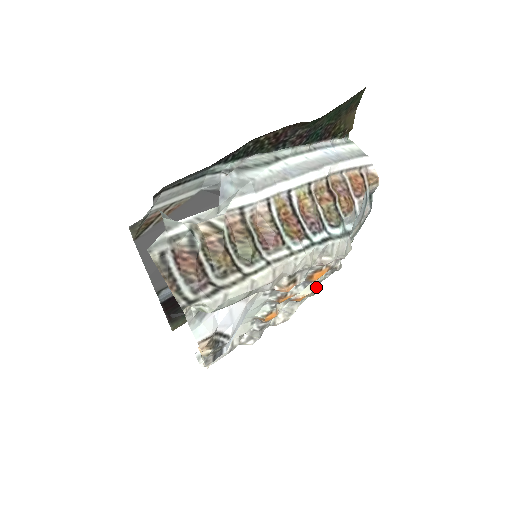
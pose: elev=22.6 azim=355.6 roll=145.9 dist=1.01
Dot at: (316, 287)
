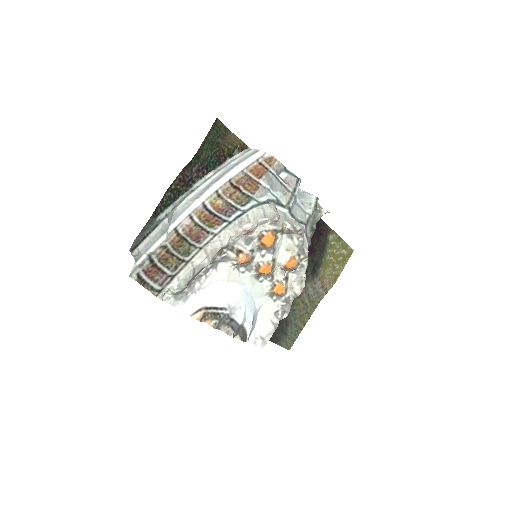
Dot at: (294, 251)
